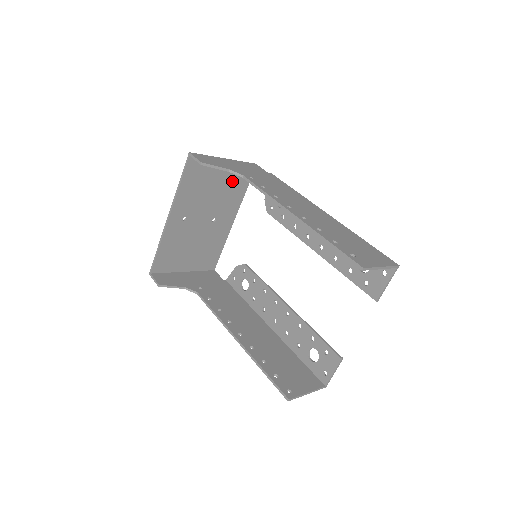
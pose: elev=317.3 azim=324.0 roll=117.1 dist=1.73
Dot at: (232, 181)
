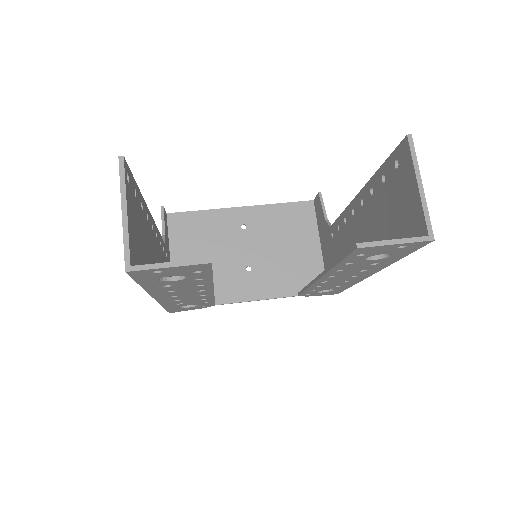
Dot at: (302, 268)
